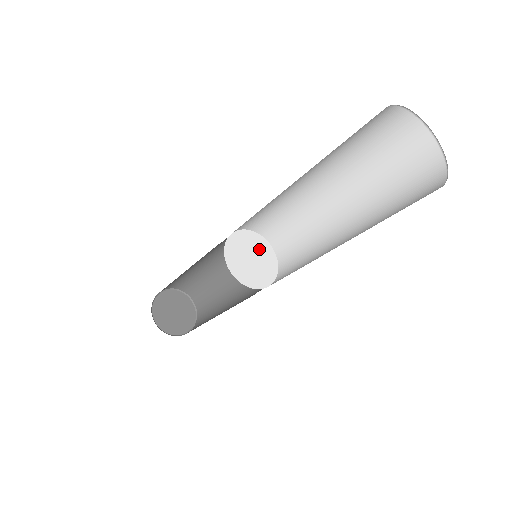
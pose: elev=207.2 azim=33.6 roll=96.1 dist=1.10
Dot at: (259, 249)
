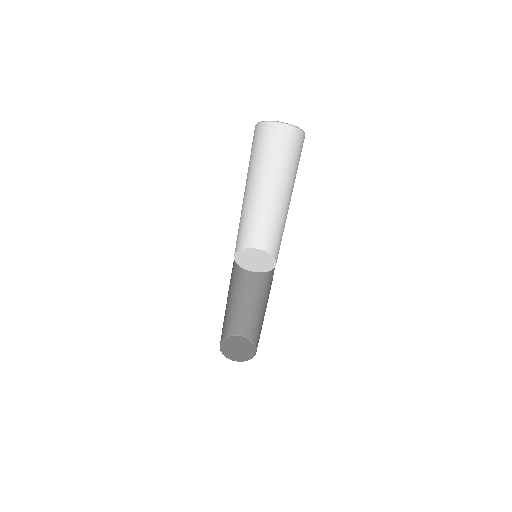
Dot at: (265, 260)
